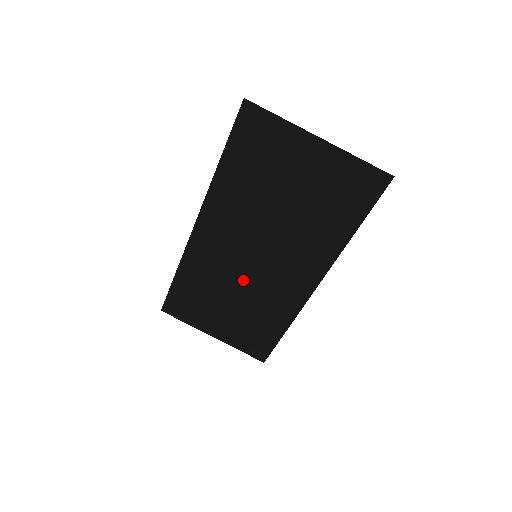
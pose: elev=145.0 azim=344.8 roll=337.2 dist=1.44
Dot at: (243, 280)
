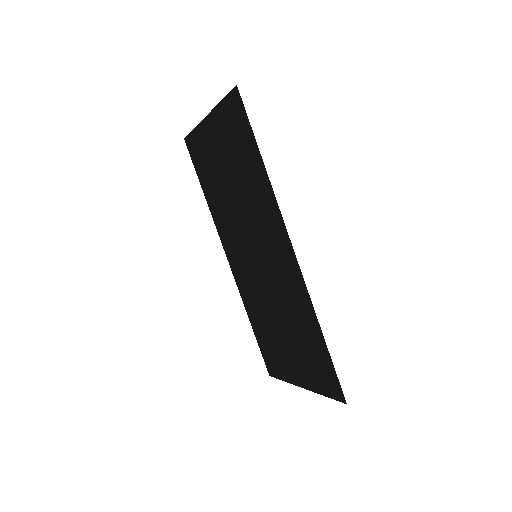
Dot at: (268, 291)
